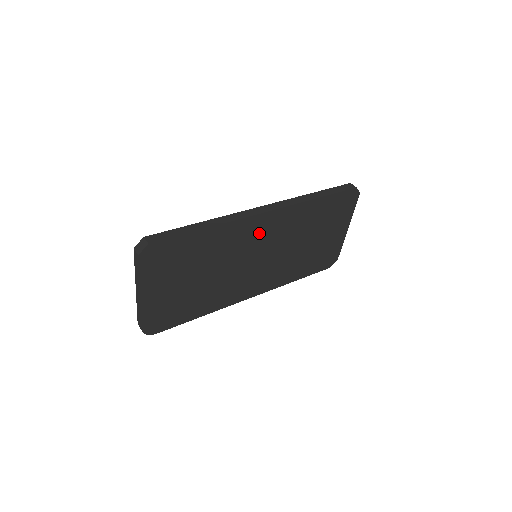
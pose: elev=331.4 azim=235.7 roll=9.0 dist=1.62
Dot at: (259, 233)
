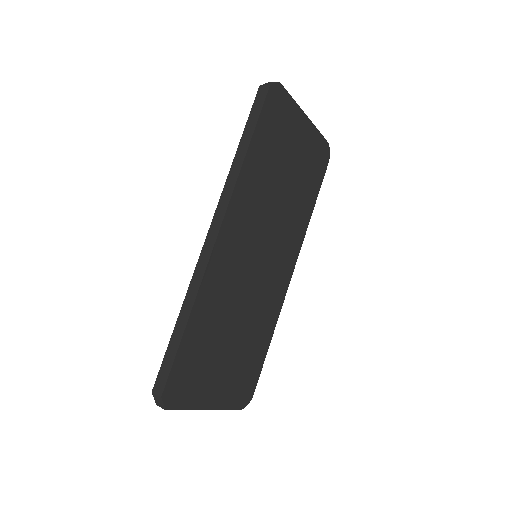
Dot at: (234, 250)
